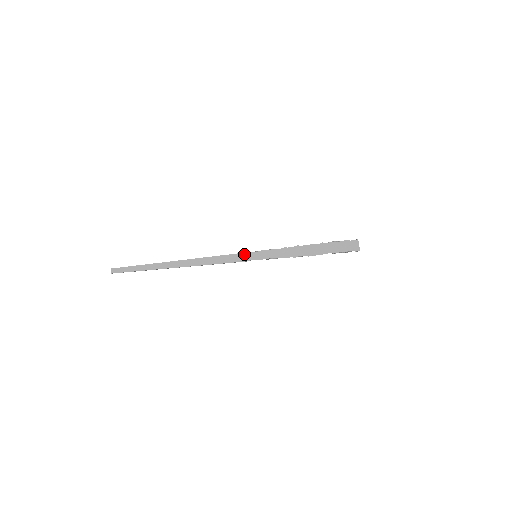
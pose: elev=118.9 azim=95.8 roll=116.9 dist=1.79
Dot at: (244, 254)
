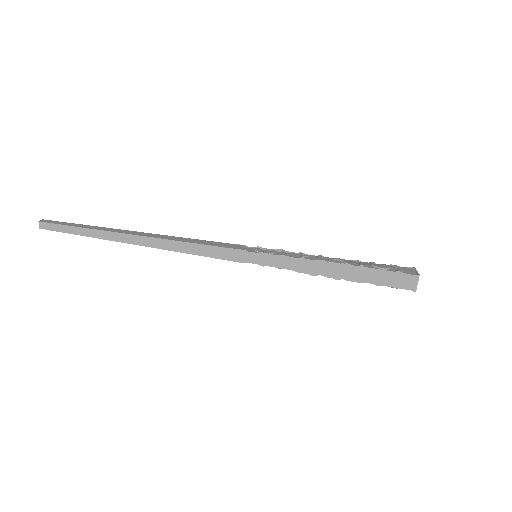
Dot at: (238, 251)
